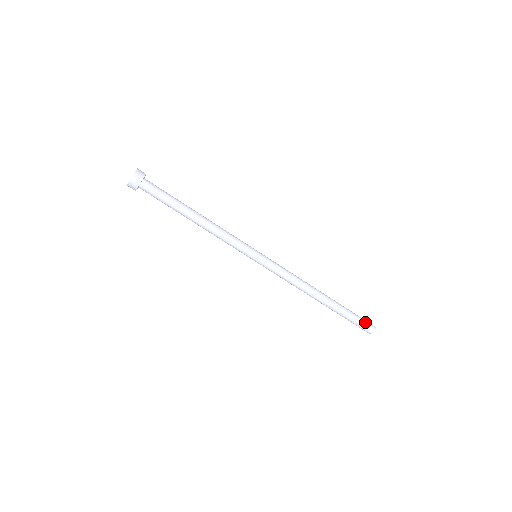
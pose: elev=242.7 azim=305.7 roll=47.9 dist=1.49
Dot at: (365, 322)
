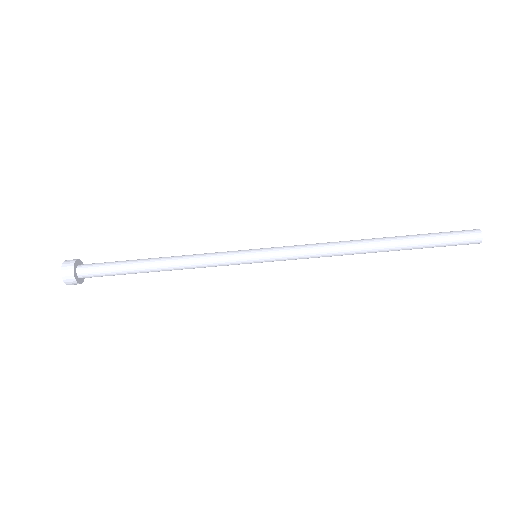
Dot at: (458, 233)
